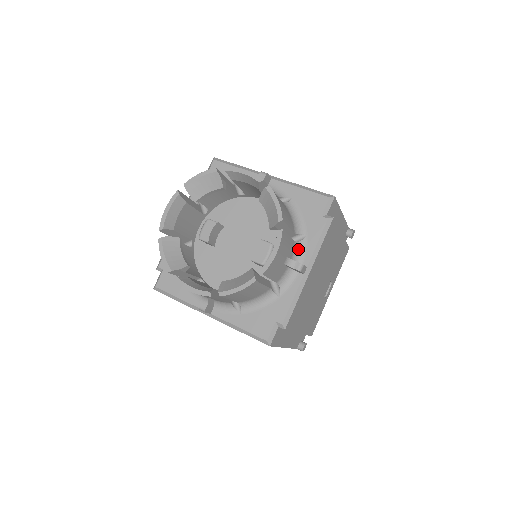
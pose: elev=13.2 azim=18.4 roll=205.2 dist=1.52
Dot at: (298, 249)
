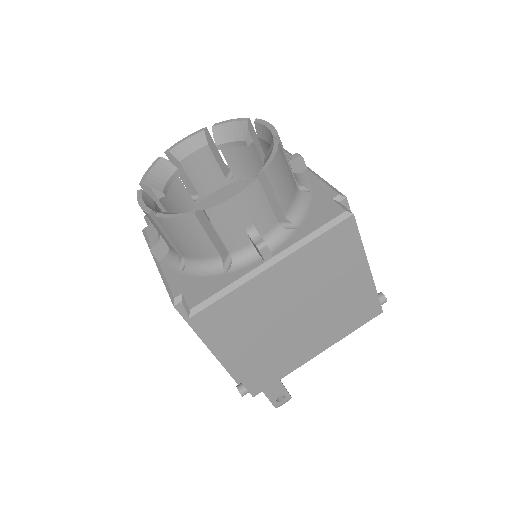
Dot at: occluded
